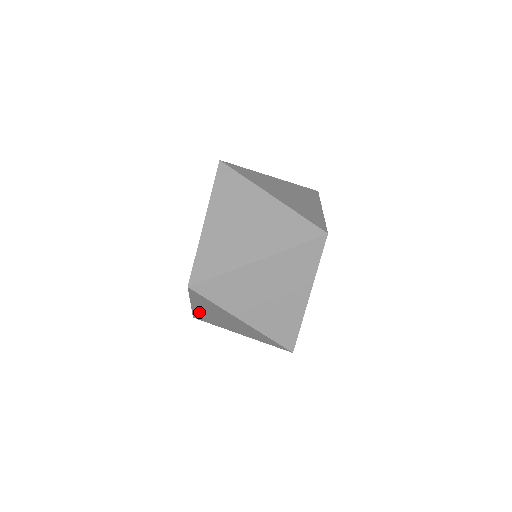
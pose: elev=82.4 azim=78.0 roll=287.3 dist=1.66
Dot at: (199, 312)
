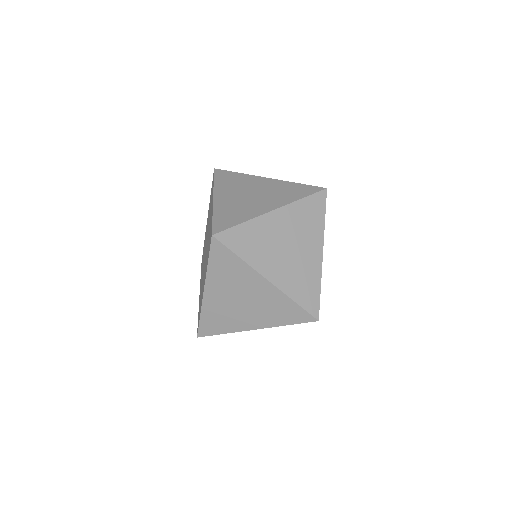
Dot at: occluded
